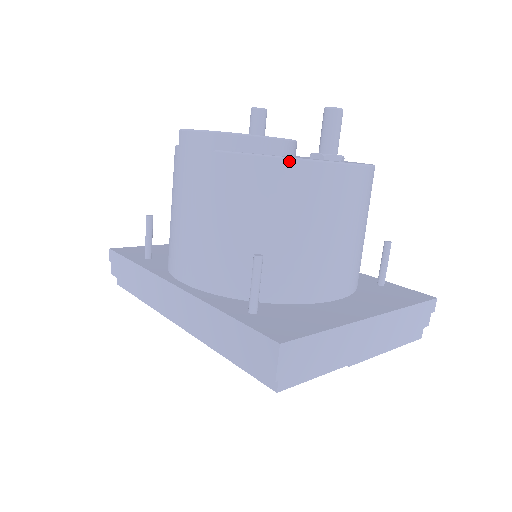
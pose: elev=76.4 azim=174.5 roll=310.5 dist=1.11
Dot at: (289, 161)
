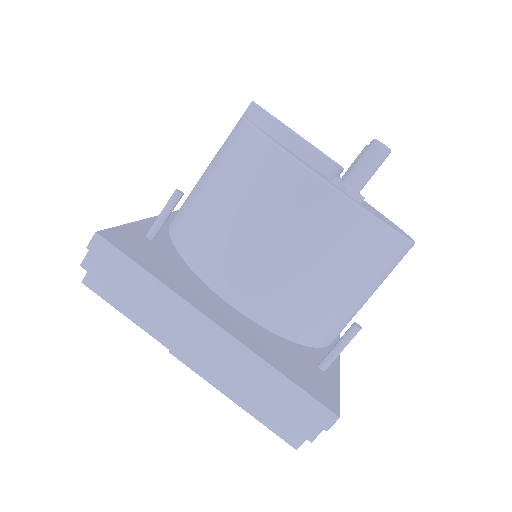
Dot at: (264, 138)
